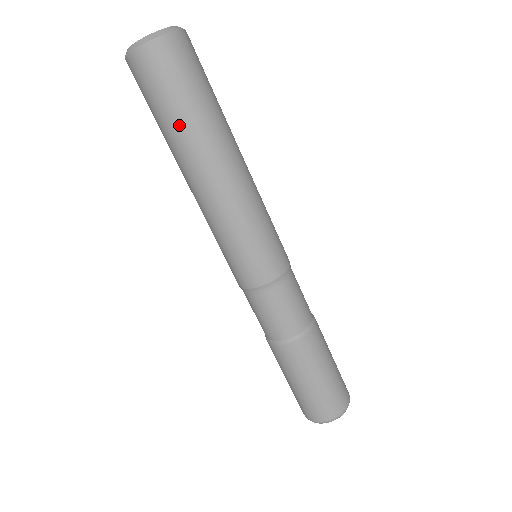
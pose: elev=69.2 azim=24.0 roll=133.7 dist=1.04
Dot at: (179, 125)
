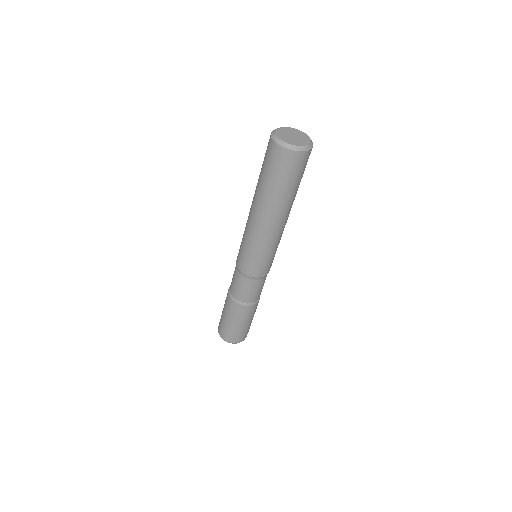
Dot at: (266, 188)
